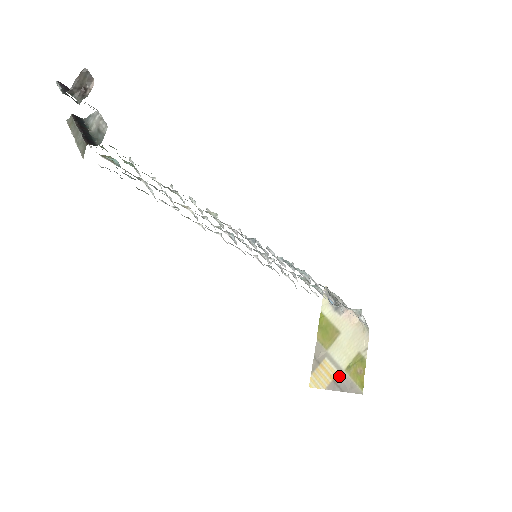
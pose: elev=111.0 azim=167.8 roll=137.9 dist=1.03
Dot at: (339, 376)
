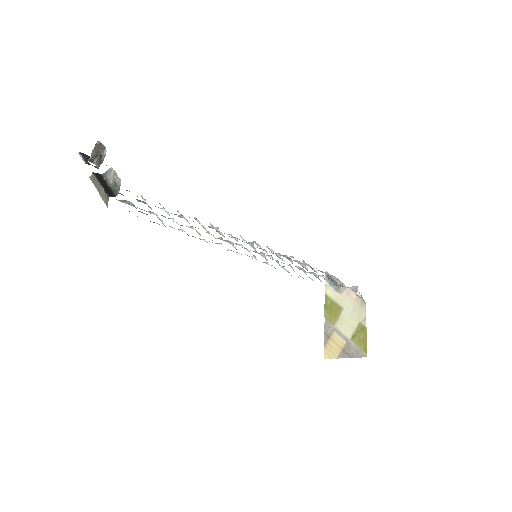
Dot at: (346, 345)
